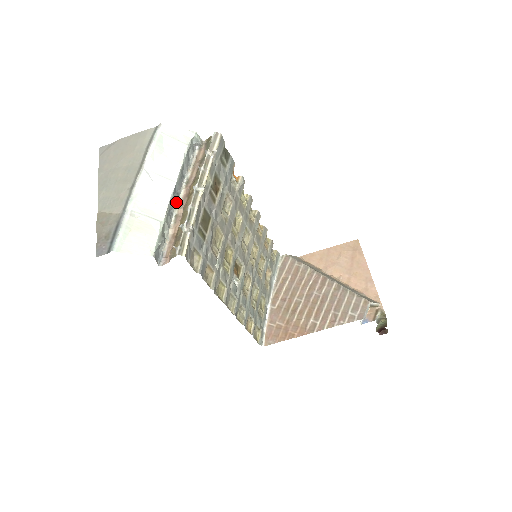
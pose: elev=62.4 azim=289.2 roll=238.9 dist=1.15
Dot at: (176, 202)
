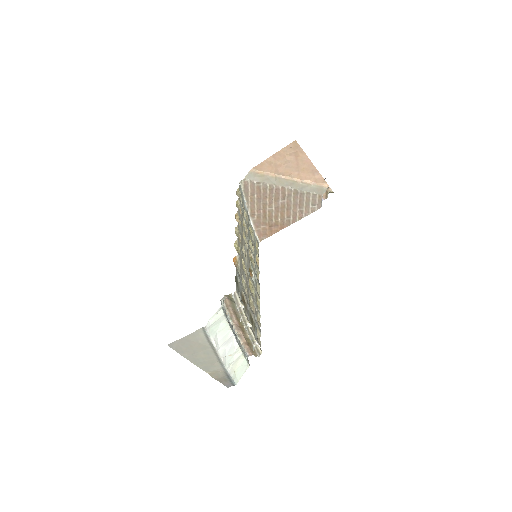
Dot at: (234, 332)
